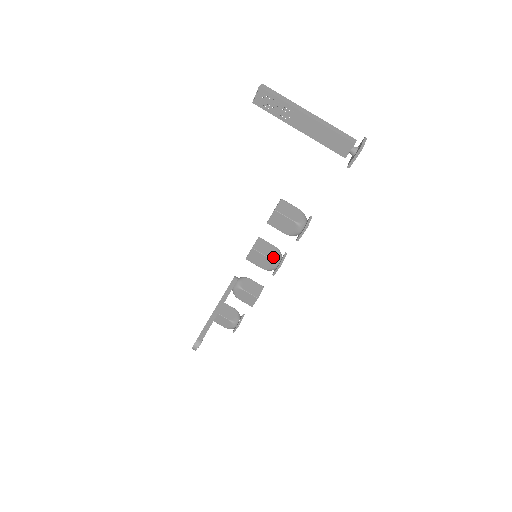
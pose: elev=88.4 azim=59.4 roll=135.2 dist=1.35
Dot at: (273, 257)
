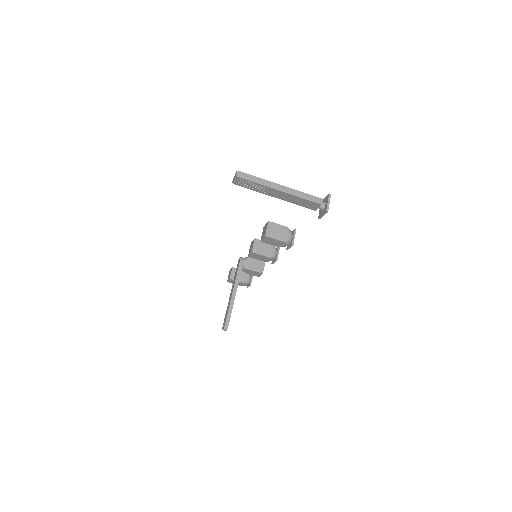
Dot at: (270, 254)
